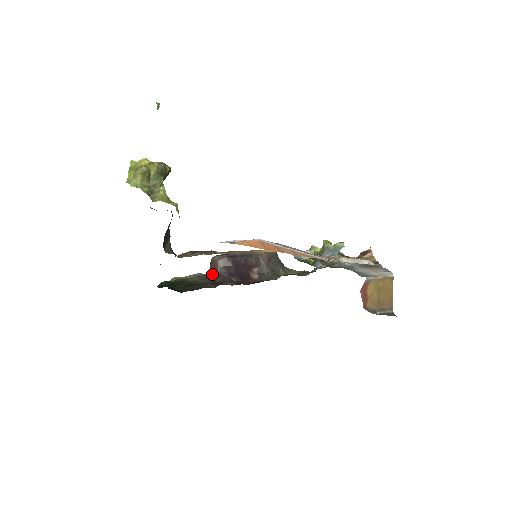
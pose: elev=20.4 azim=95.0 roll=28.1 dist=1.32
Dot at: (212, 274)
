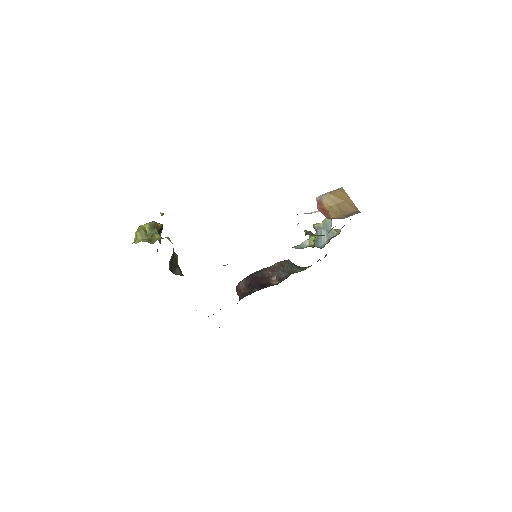
Dot at: (240, 298)
